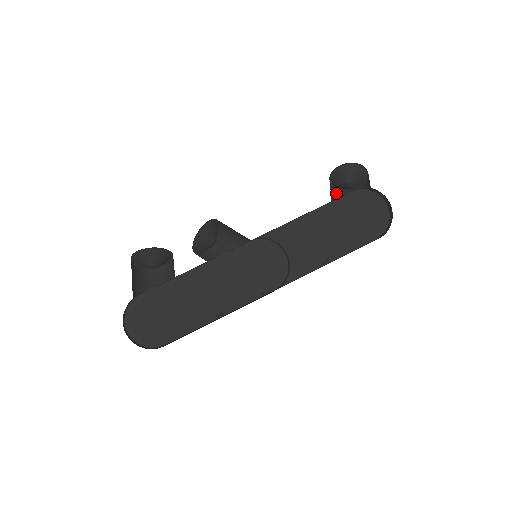
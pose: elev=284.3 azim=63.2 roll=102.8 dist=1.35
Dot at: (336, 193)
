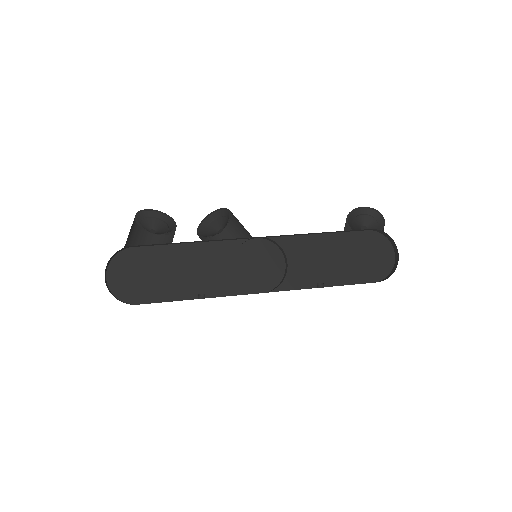
Dot at: occluded
